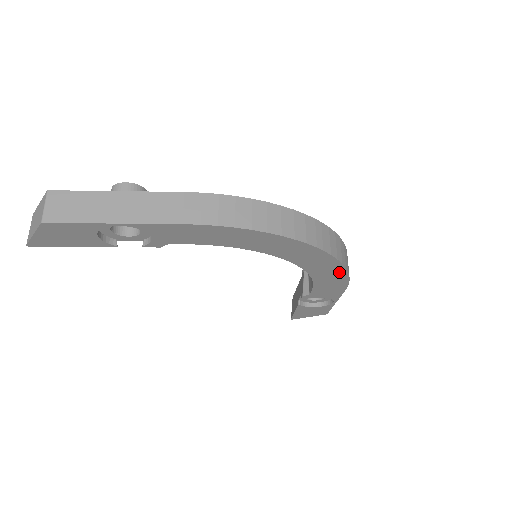
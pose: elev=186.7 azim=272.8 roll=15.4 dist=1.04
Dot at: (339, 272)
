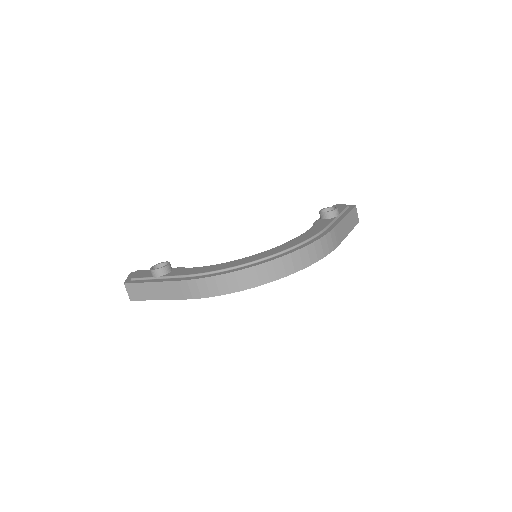
Dot at: occluded
